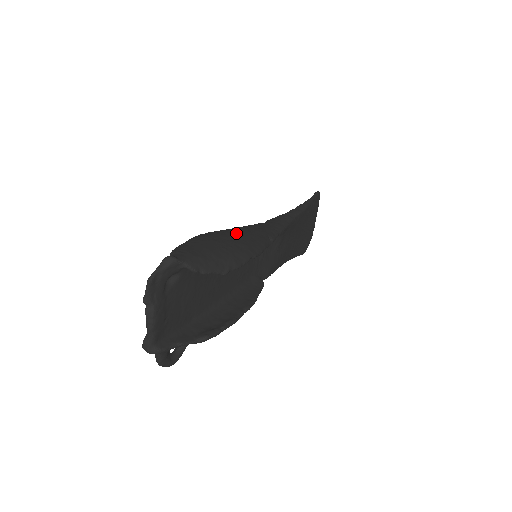
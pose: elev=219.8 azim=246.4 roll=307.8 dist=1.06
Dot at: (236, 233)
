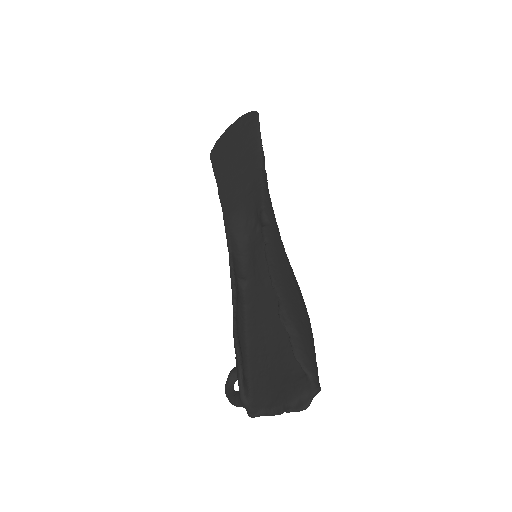
Dot at: (295, 292)
